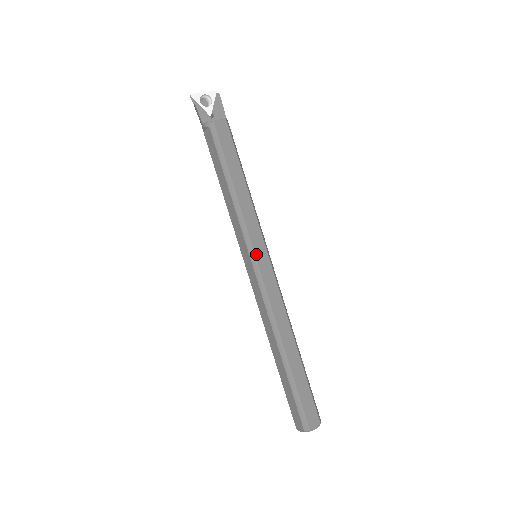
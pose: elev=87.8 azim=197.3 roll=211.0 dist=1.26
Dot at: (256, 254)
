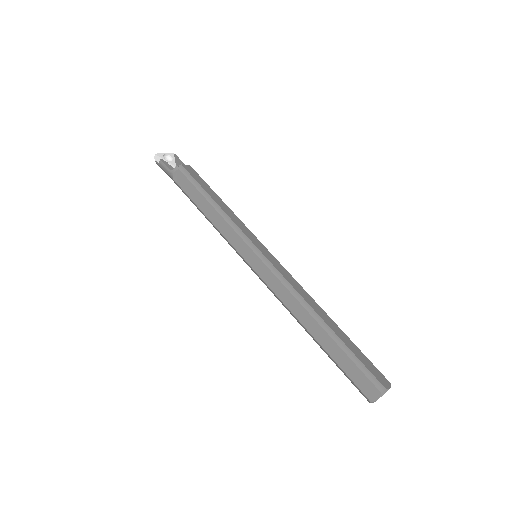
Dot at: (257, 247)
